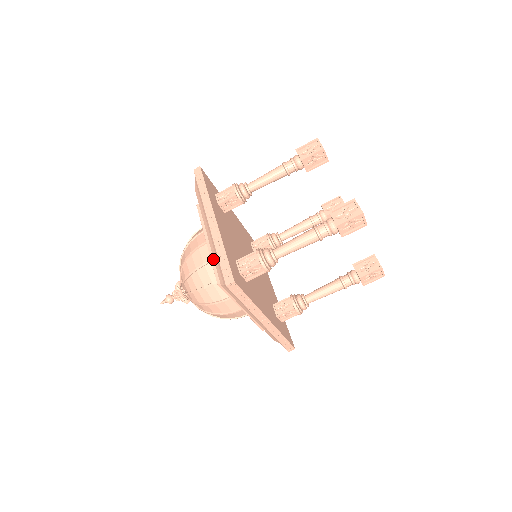
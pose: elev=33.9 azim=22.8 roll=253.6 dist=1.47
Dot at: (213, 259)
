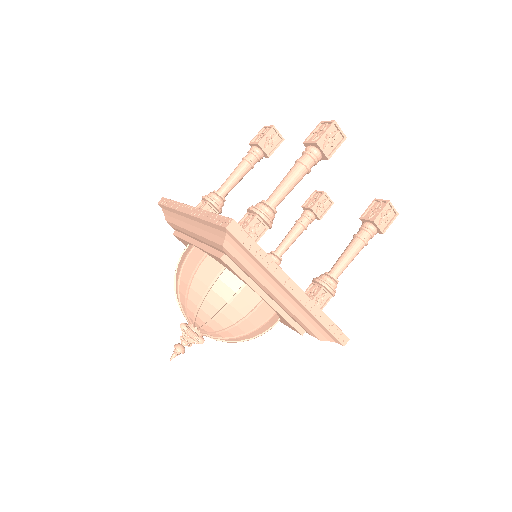
Dot at: (206, 248)
